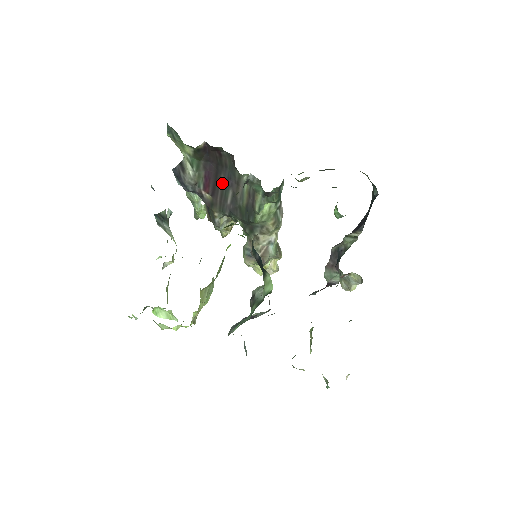
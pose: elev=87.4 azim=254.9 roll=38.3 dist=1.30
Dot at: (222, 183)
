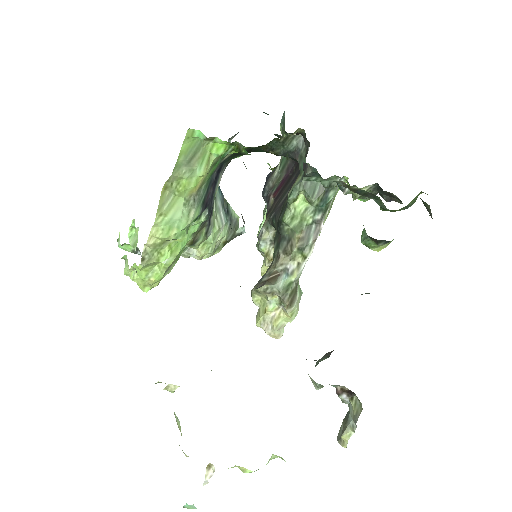
Dot at: (289, 185)
